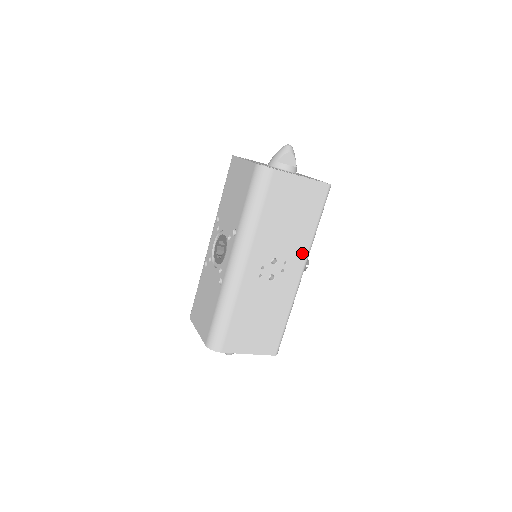
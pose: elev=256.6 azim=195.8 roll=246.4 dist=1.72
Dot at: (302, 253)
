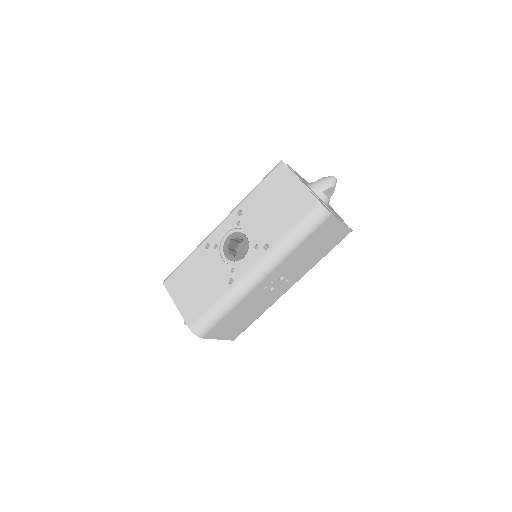
Dot at: (301, 274)
